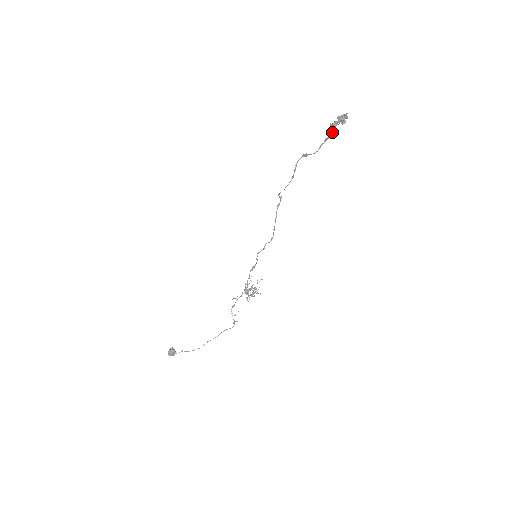
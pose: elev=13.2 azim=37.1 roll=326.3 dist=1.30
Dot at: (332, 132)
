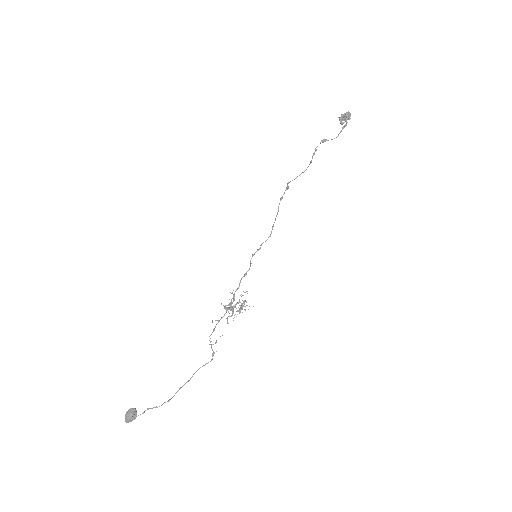
Dot at: (347, 122)
